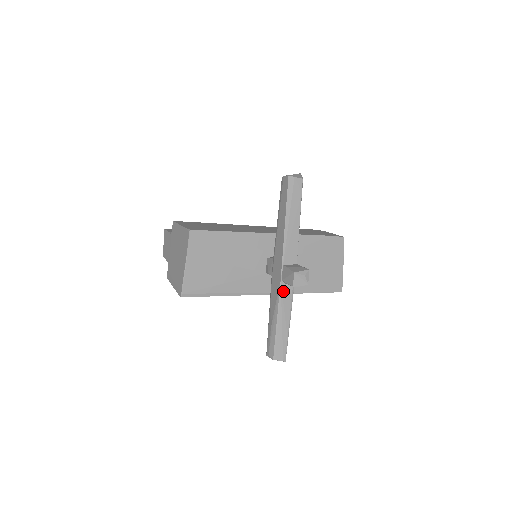
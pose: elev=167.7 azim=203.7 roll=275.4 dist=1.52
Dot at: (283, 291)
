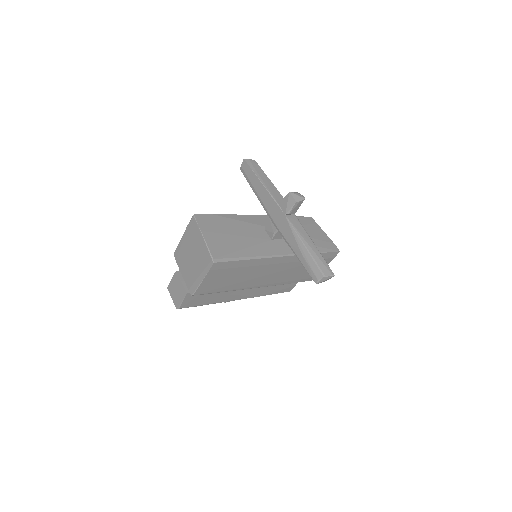
Dot at: (292, 222)
